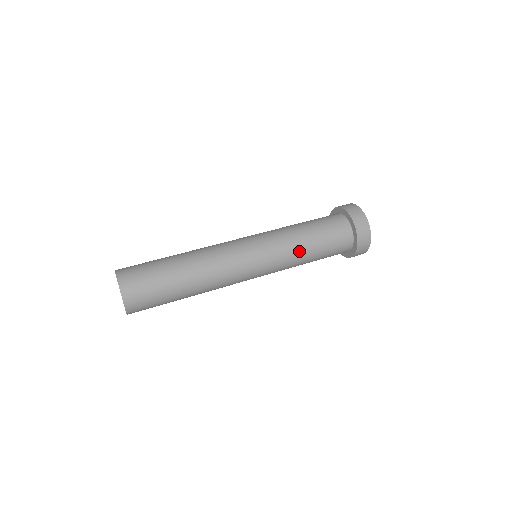
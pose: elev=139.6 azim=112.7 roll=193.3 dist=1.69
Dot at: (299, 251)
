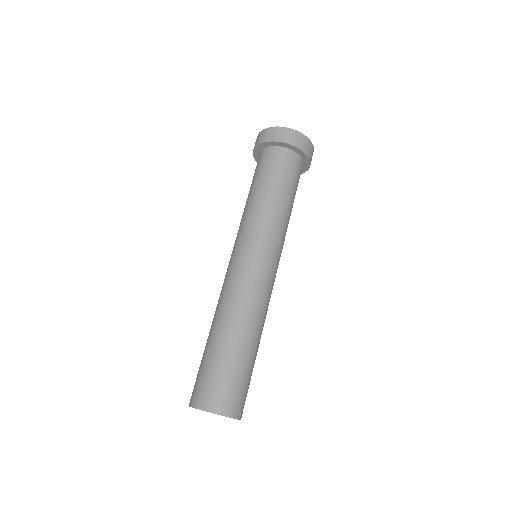
Dot at: occluded
